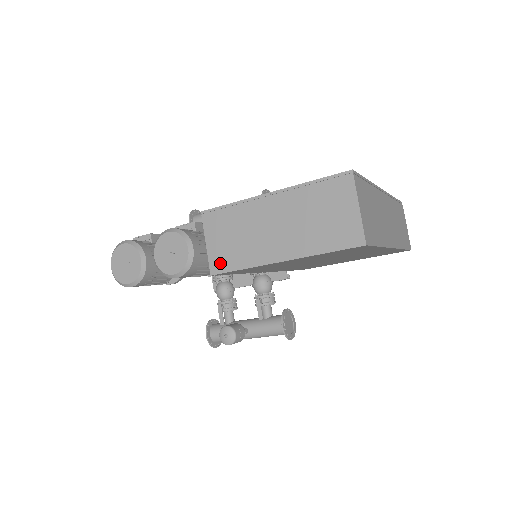
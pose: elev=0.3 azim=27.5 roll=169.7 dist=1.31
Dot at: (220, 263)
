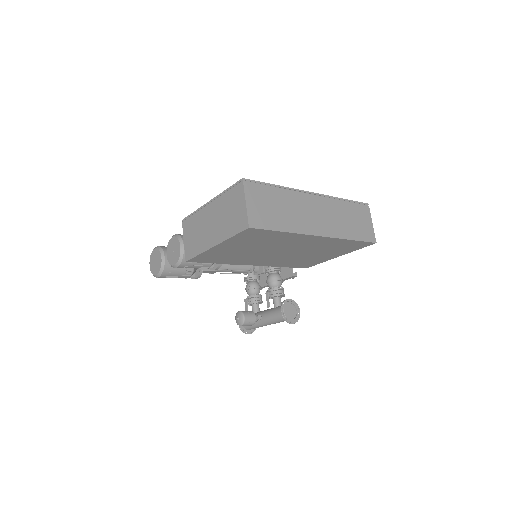
Dot at: (189, 253)
